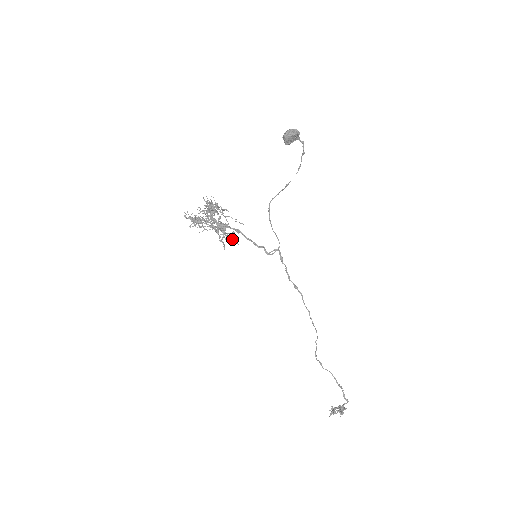
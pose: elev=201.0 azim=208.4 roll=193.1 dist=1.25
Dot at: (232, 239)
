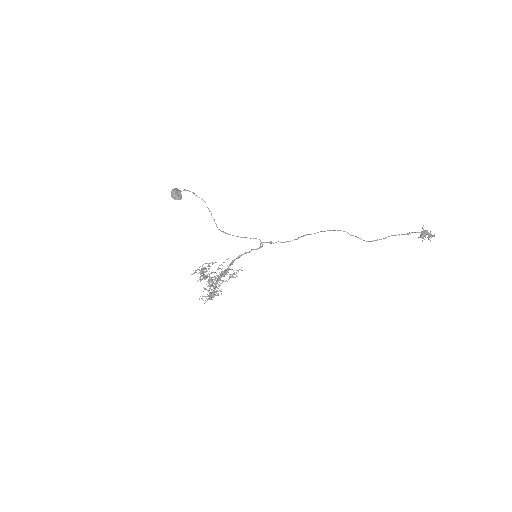
Dot at: occluded
